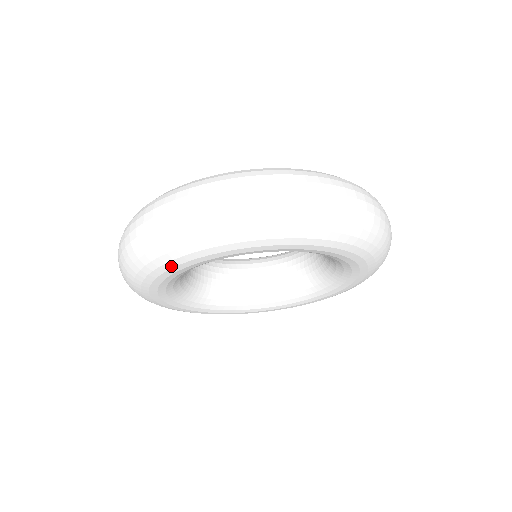
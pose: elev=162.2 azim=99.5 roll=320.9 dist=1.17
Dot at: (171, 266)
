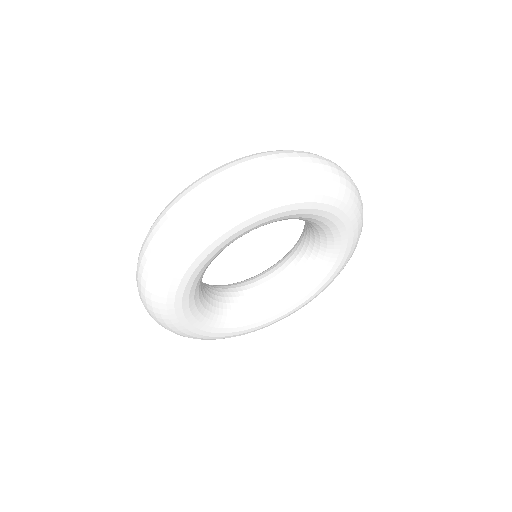
Dot at: (208, 244)
